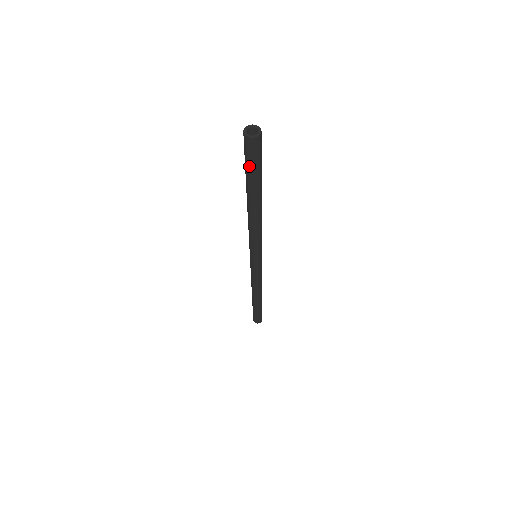
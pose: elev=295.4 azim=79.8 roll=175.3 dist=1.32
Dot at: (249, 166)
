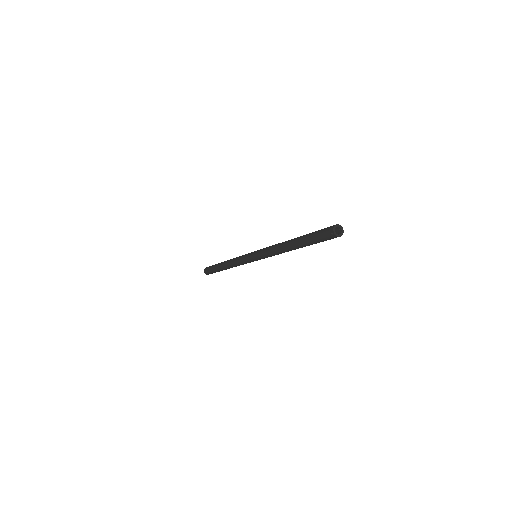
Dot at: occluded
